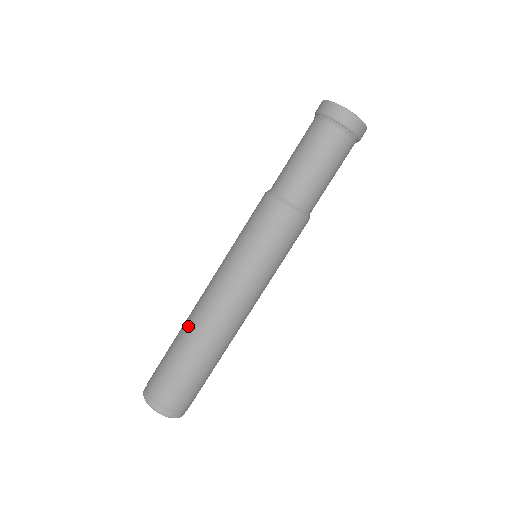
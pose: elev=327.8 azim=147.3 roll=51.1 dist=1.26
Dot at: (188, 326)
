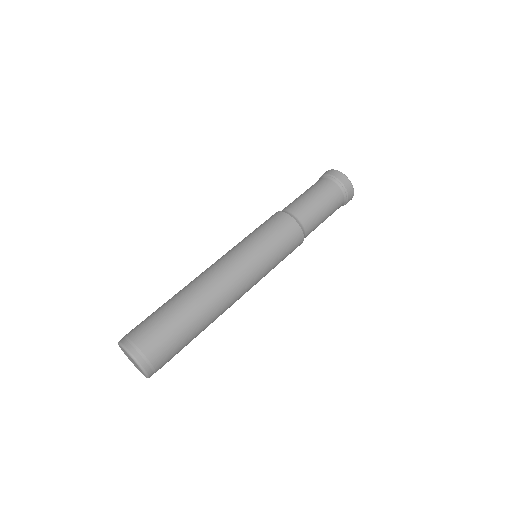
Dot at: (184, 287)
